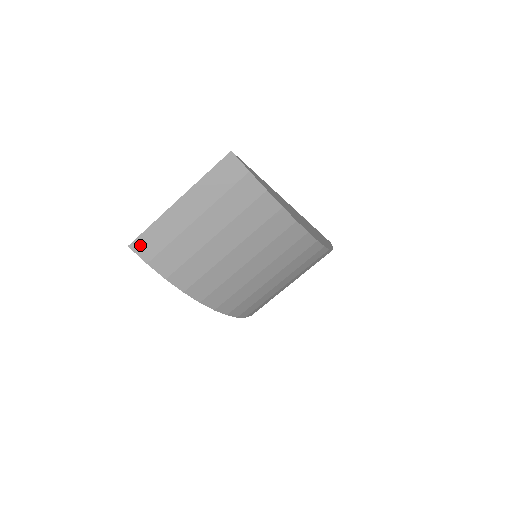
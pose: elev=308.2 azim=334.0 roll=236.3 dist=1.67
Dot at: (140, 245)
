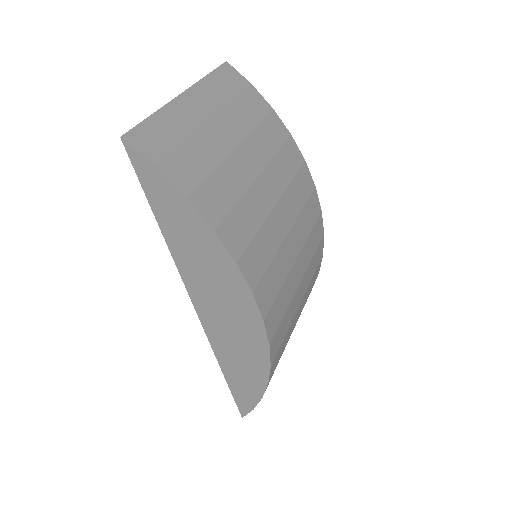
Dot at: (140, 138)
